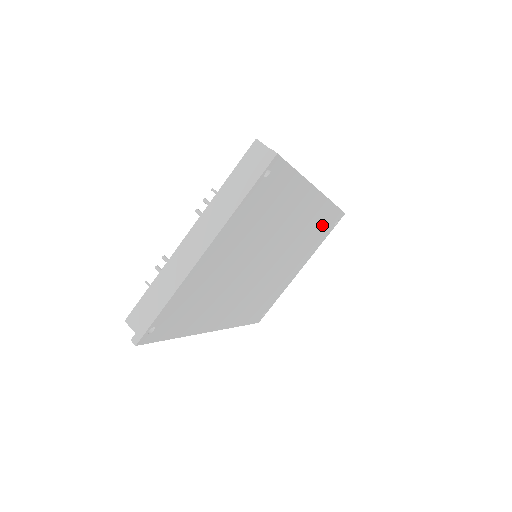
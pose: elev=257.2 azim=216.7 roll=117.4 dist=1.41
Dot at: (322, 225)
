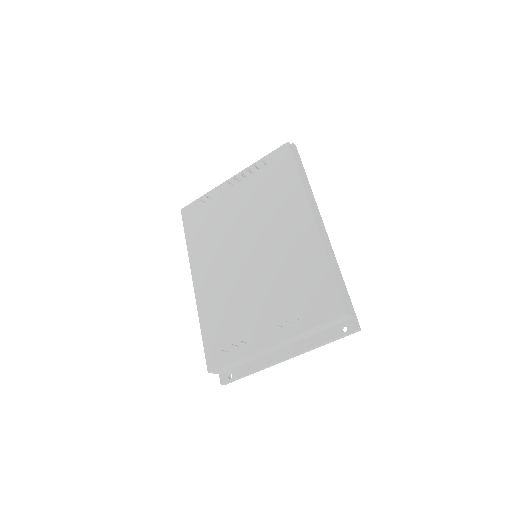
Dot at: occluded
